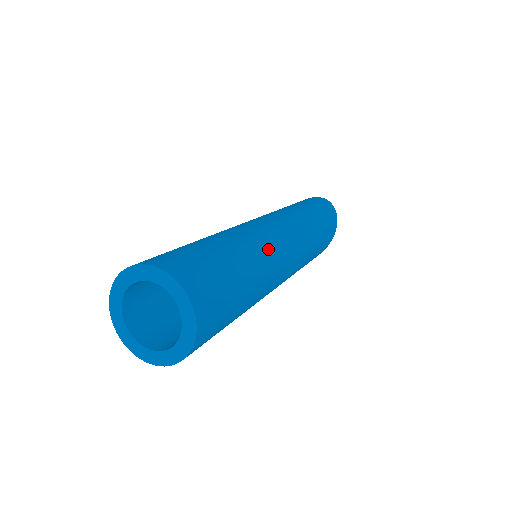
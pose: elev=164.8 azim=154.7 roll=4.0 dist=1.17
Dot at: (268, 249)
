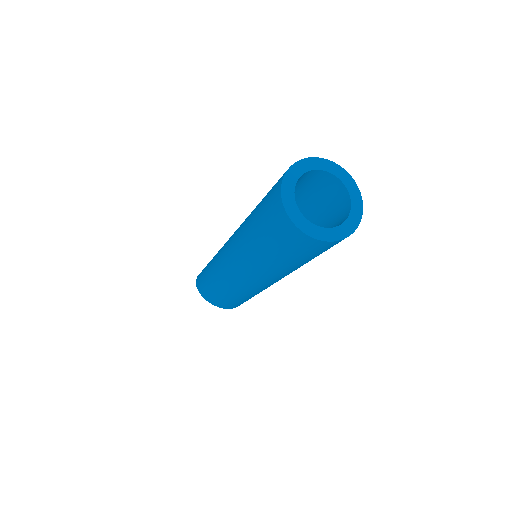
Dot at: occluded
